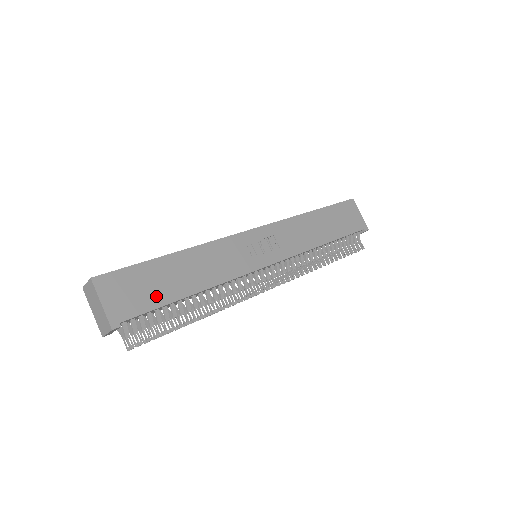
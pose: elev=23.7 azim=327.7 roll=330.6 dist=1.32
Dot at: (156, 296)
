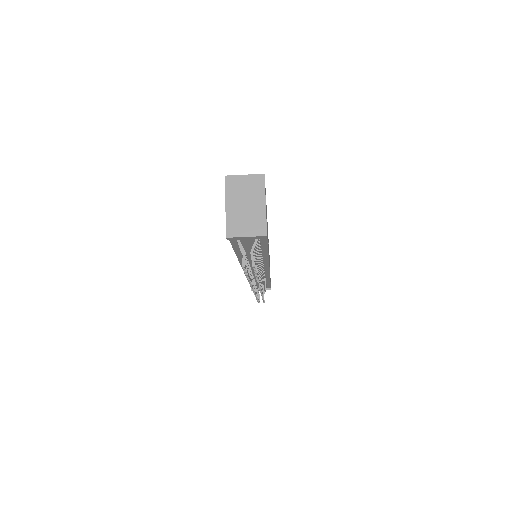
Dot at: occluded
